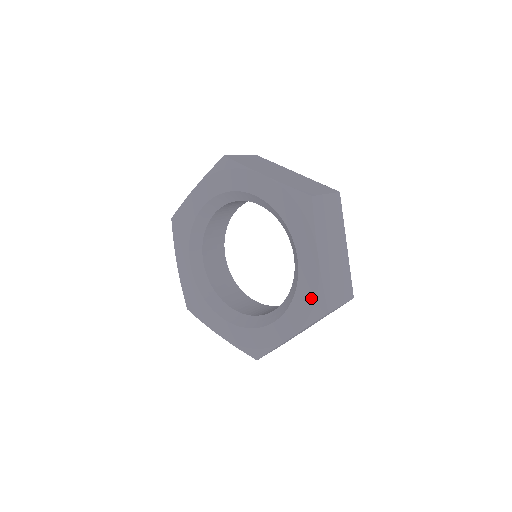
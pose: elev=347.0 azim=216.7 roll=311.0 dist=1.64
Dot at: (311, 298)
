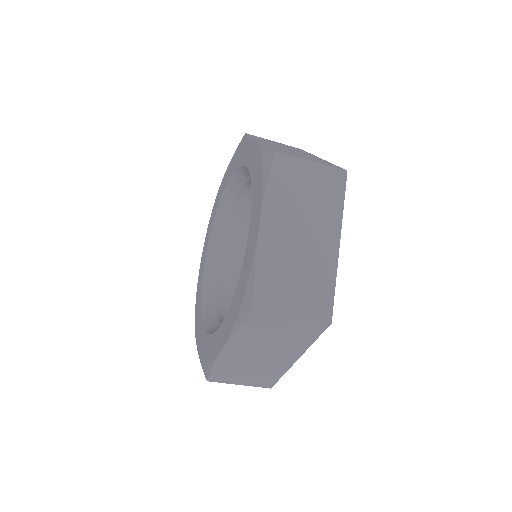
Dot at: (259, 165)
